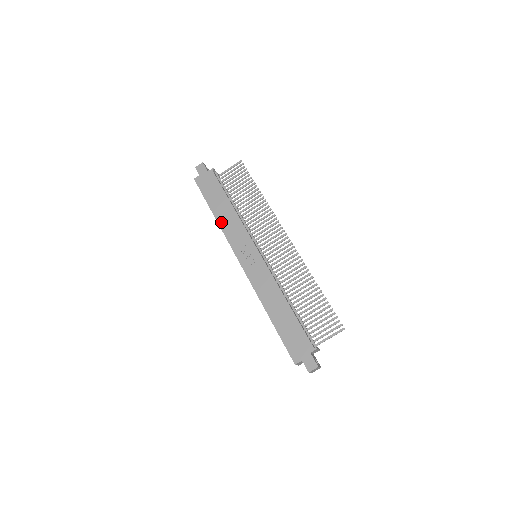
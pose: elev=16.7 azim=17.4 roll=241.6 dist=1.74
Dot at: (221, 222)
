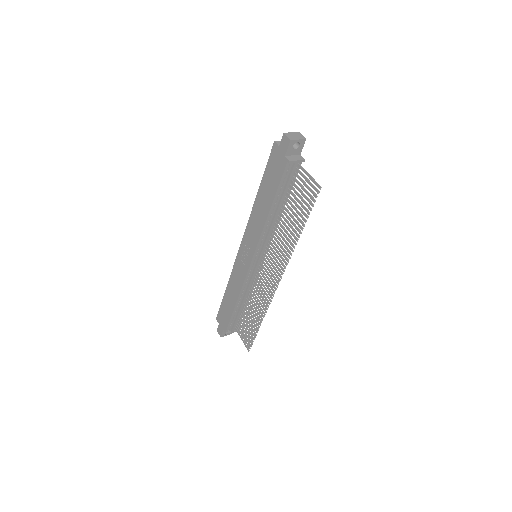
Dot at: (255, 207)
